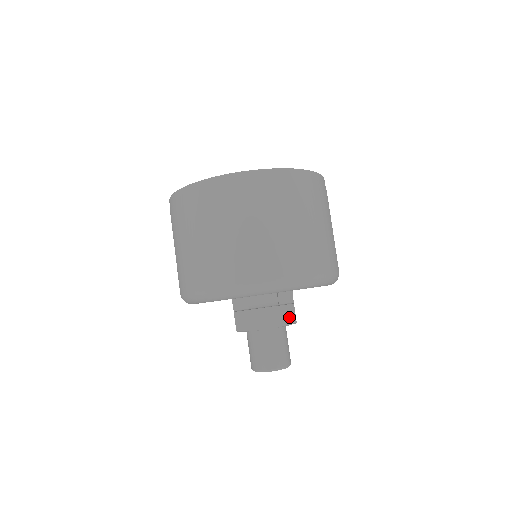
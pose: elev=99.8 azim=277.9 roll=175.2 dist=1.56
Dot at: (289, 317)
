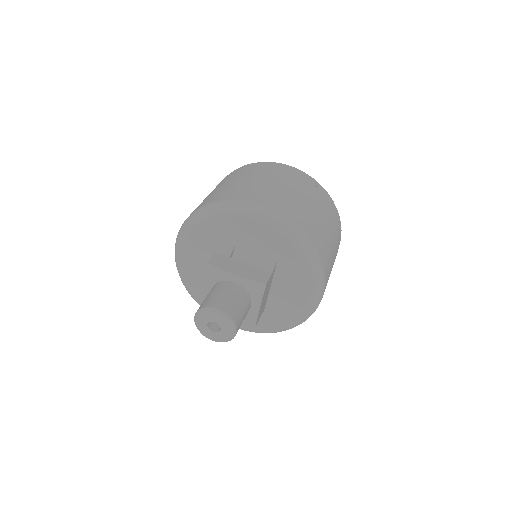
Dot at: (262, 278)
